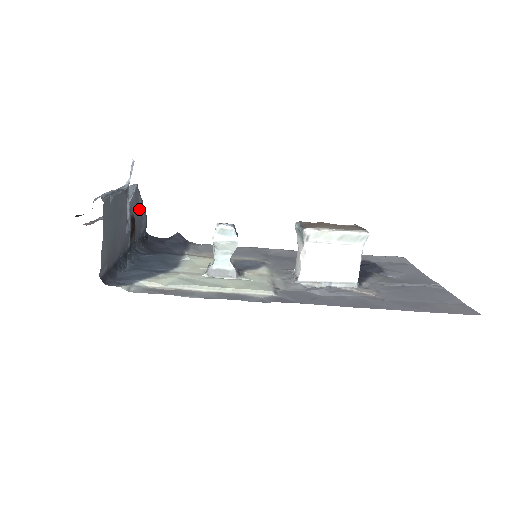
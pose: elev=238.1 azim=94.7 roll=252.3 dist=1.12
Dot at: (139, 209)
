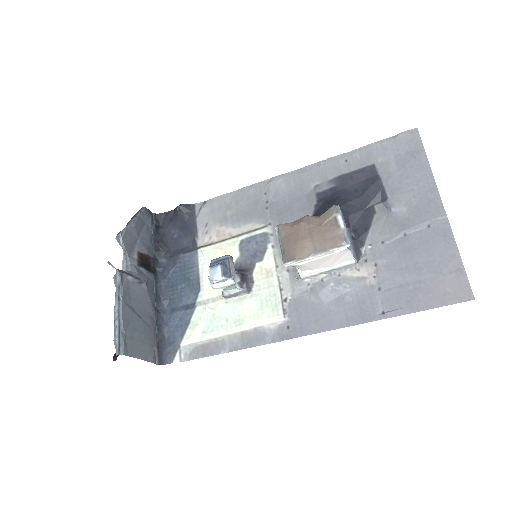
Dot at: (136, 232)
